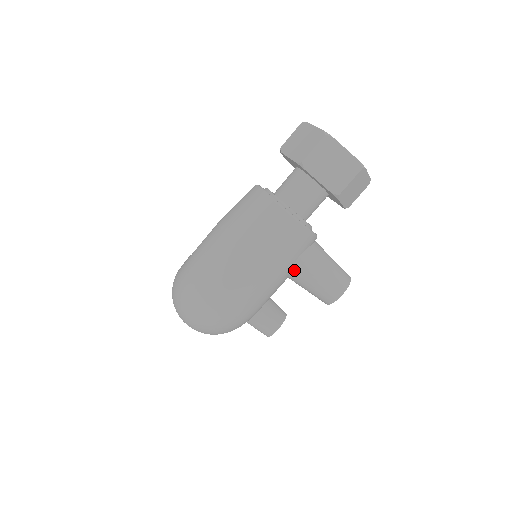
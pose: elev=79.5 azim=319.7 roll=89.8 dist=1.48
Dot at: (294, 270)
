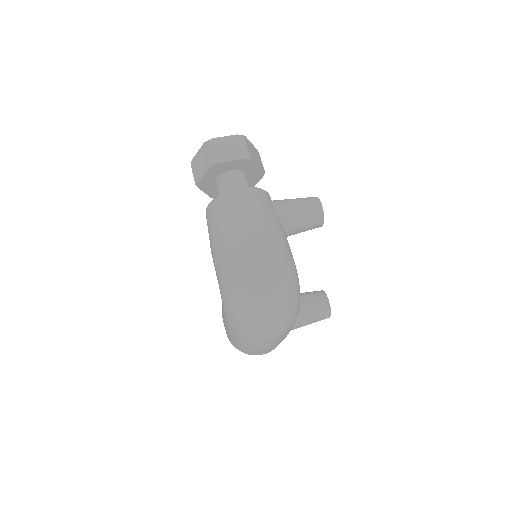
Dot at: (281, 219)
